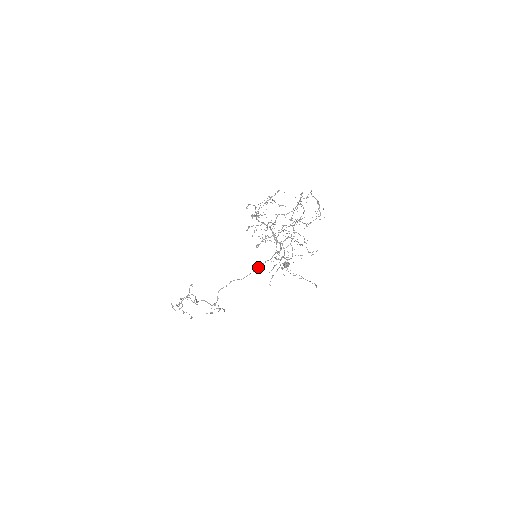
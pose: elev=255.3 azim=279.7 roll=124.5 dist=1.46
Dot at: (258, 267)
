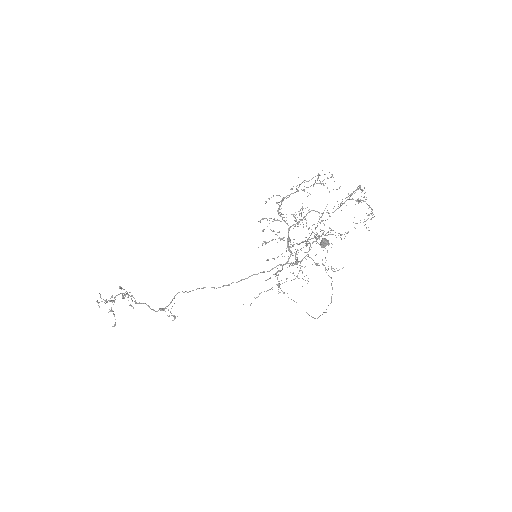
Dot at: (246, 278)
